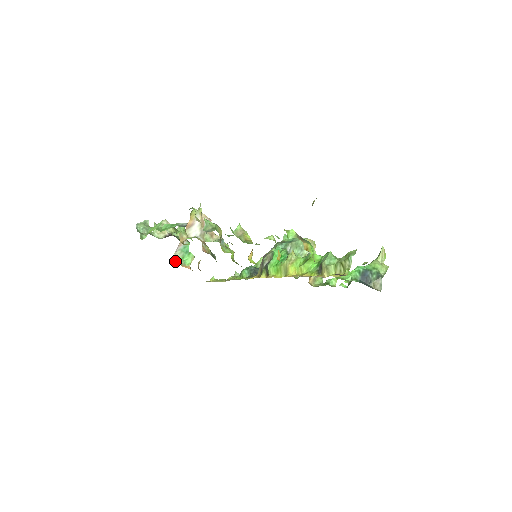
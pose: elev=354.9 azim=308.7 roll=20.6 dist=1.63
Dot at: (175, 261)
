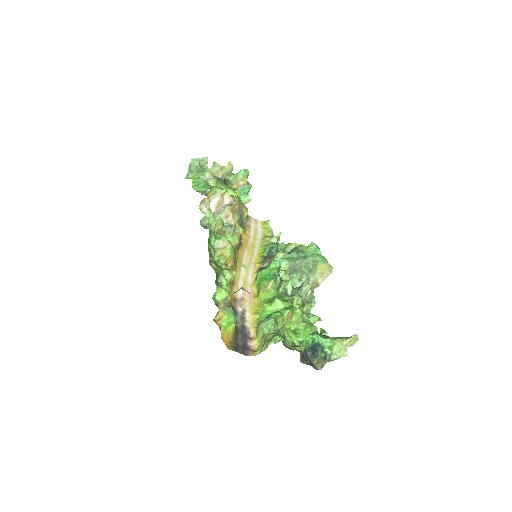
Dot at: occluded
